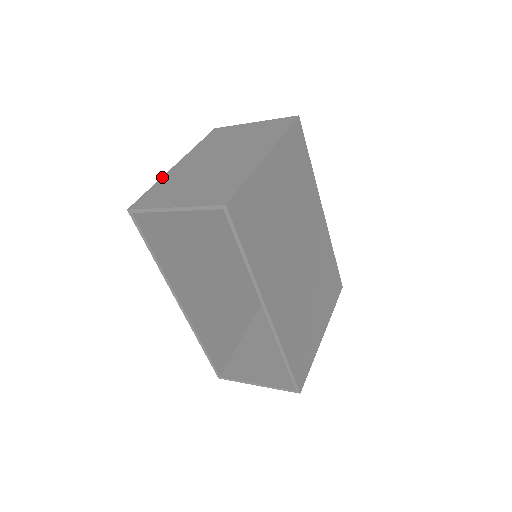
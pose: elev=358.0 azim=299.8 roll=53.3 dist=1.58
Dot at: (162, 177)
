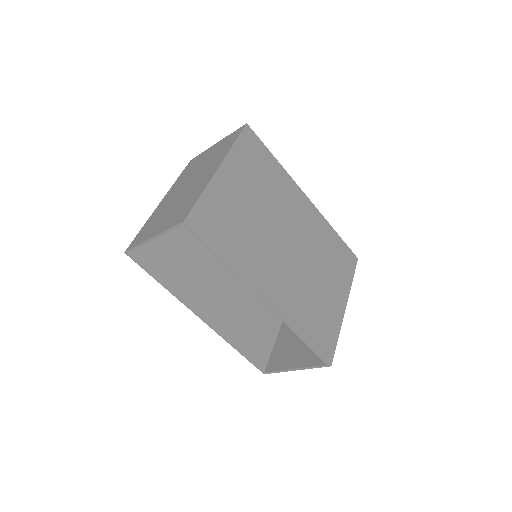
Dot at: (150, 217)
